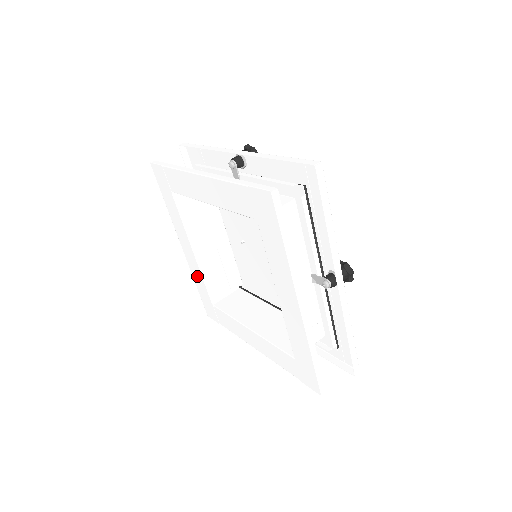
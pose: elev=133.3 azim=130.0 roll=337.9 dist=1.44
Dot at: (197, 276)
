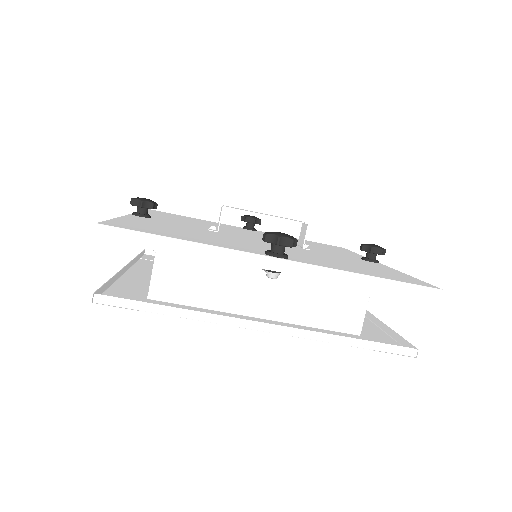
Dot at: (149, 268)
